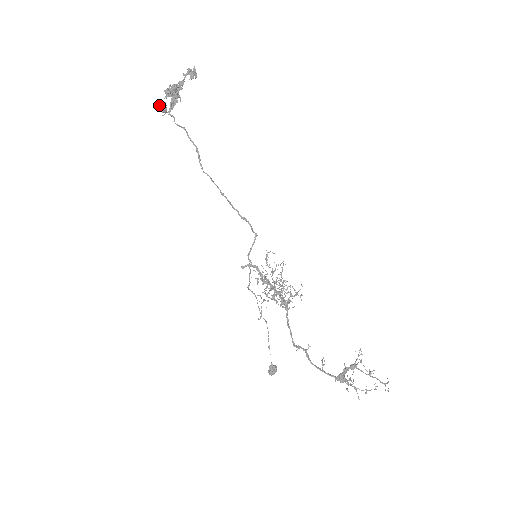
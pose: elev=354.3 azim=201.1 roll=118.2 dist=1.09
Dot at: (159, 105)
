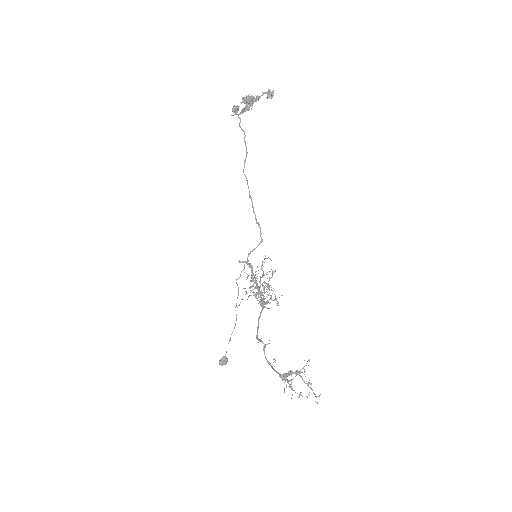
Dot at: (233, 106)
